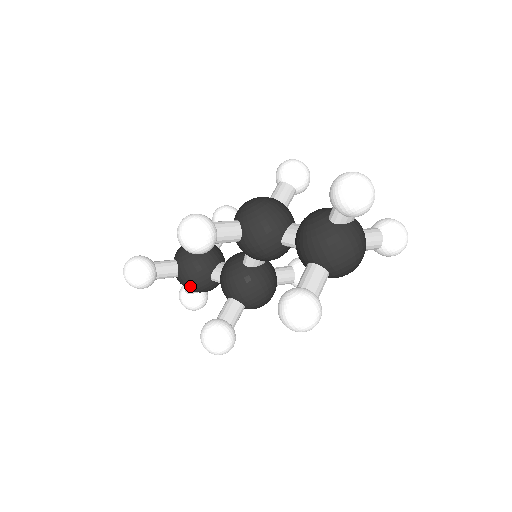
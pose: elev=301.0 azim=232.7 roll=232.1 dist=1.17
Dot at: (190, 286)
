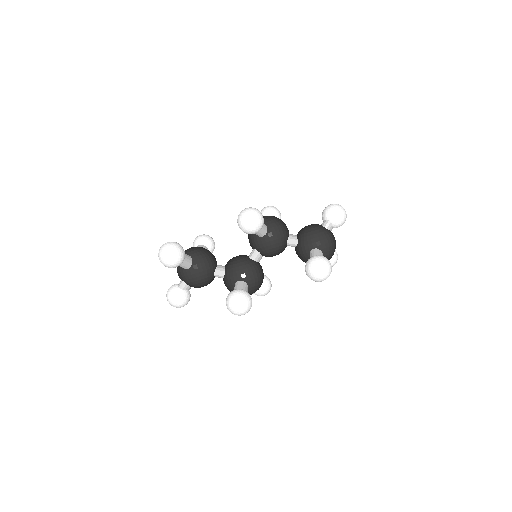
Dot at: (199, 276)
